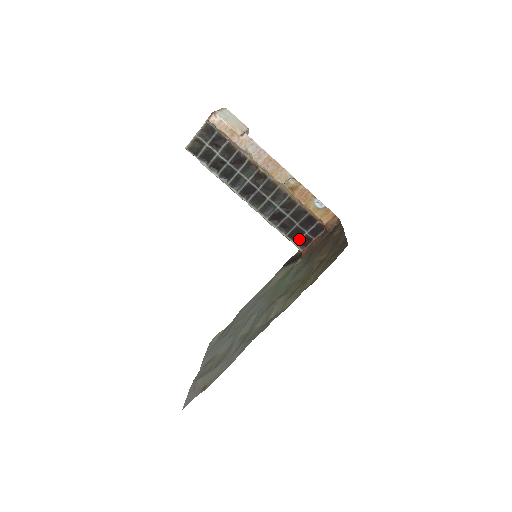
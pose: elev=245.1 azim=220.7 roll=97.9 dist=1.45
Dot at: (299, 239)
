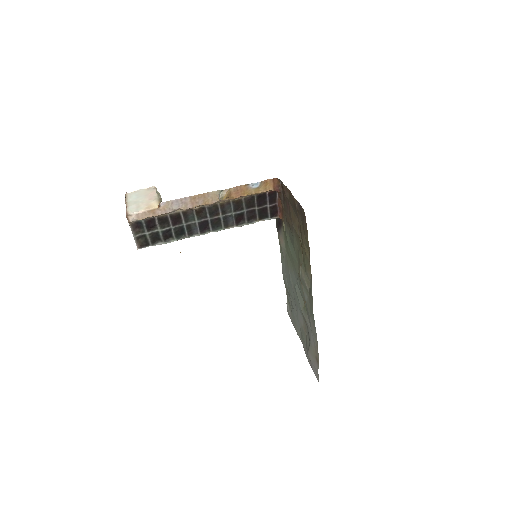
Dot at: (268, 214)
